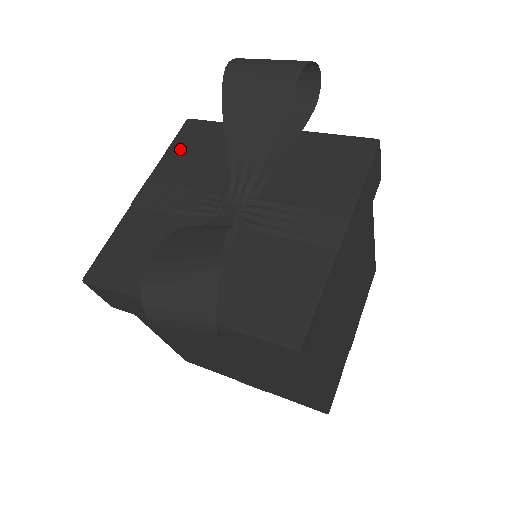
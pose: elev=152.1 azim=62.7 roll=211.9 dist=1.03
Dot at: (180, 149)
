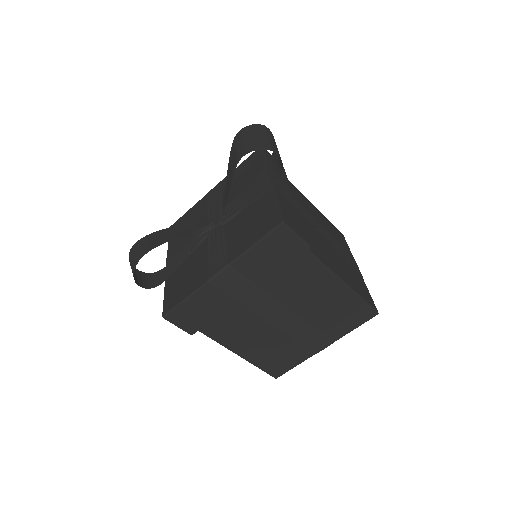
Dot at: (241, 168)
